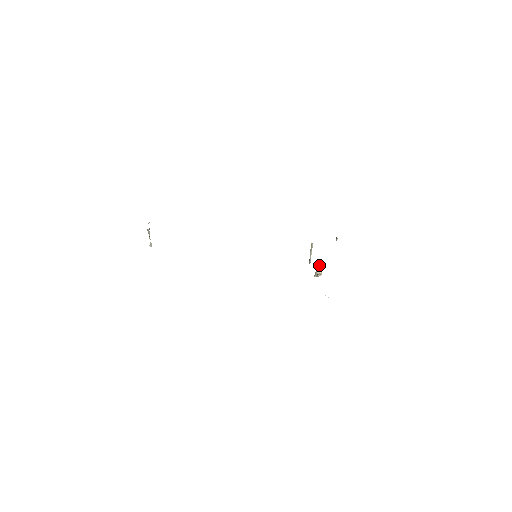
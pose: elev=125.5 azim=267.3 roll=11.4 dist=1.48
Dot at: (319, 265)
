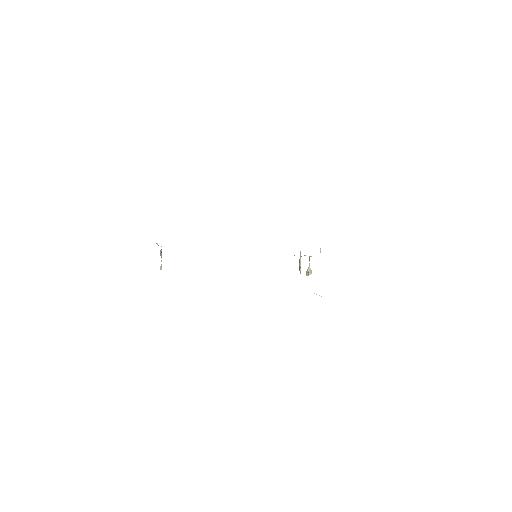
Dot at: (309, 263)
